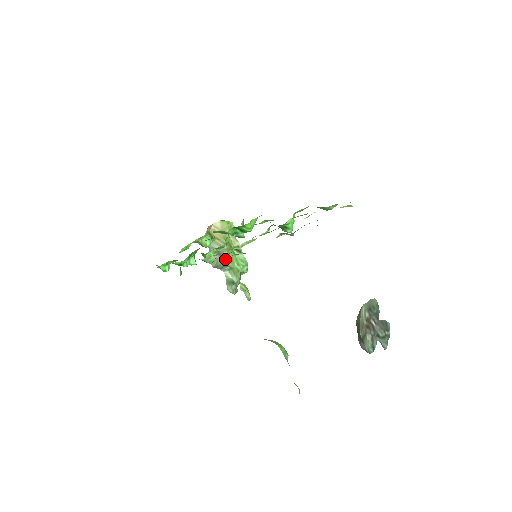
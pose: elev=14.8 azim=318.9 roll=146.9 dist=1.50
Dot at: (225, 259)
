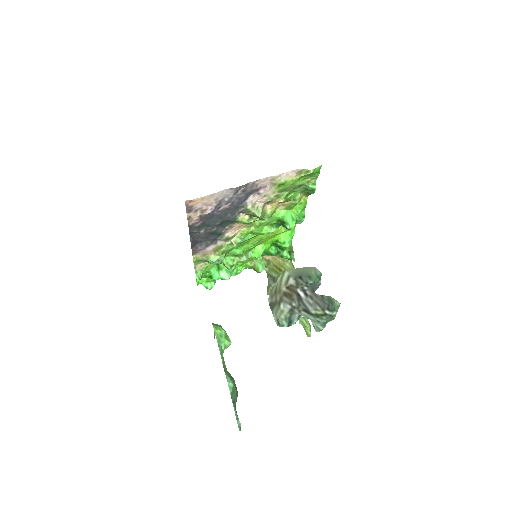
Dot at: occluded
